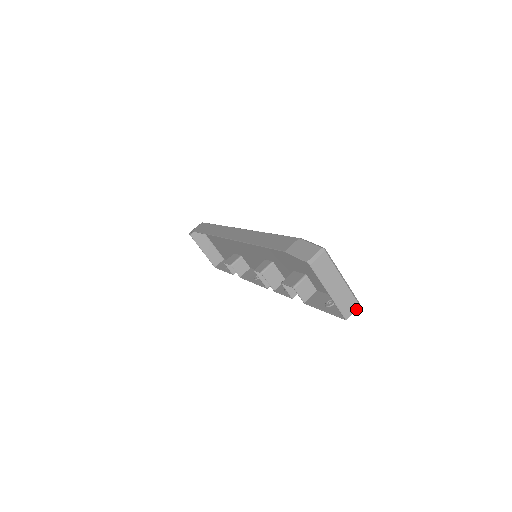
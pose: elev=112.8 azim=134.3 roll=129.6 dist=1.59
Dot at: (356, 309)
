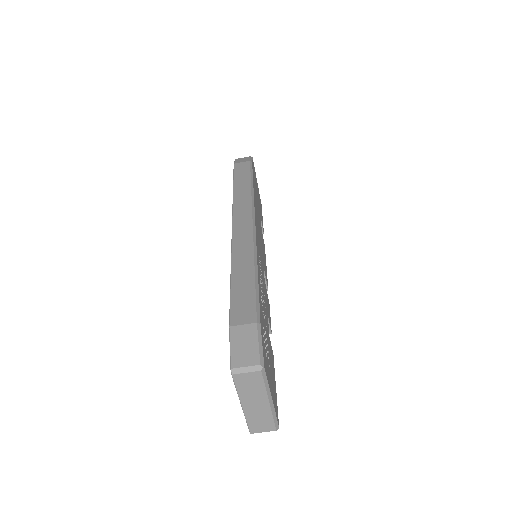
Dot at: (269, 430)
